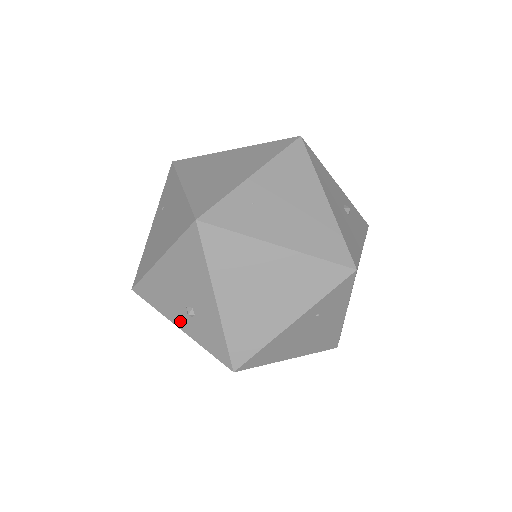
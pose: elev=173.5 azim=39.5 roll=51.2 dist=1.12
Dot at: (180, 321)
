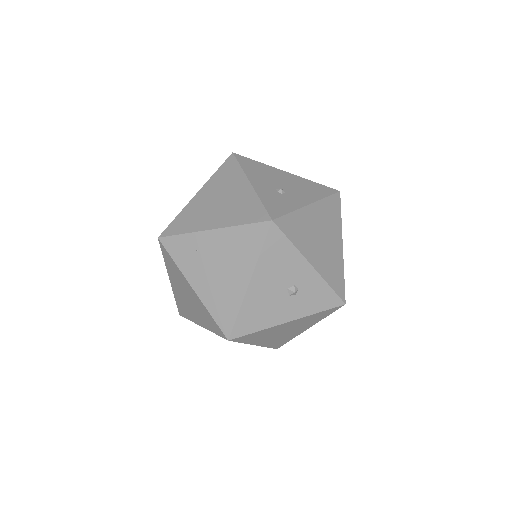
Dot at: occluded
